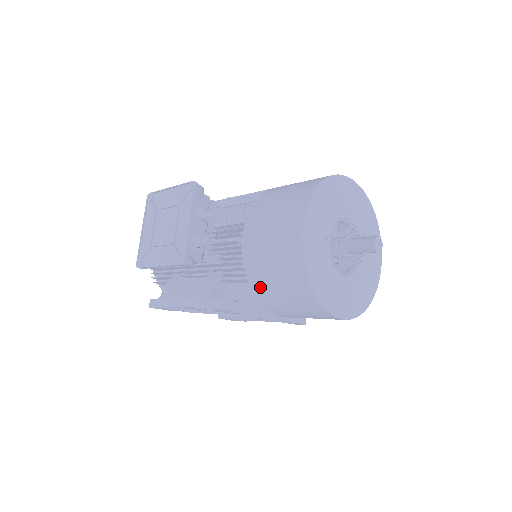
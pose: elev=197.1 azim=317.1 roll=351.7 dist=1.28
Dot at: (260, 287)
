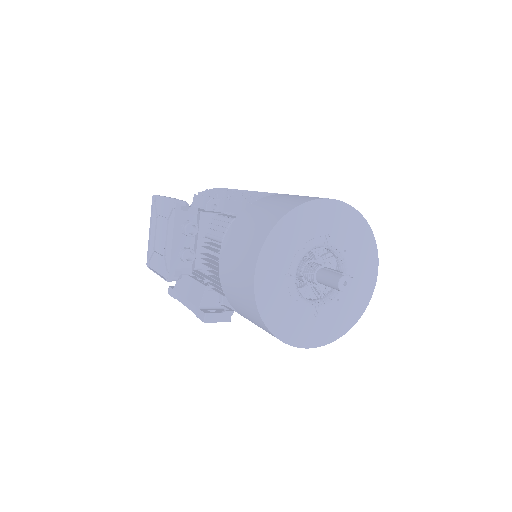
Dot at: (236, 308)
